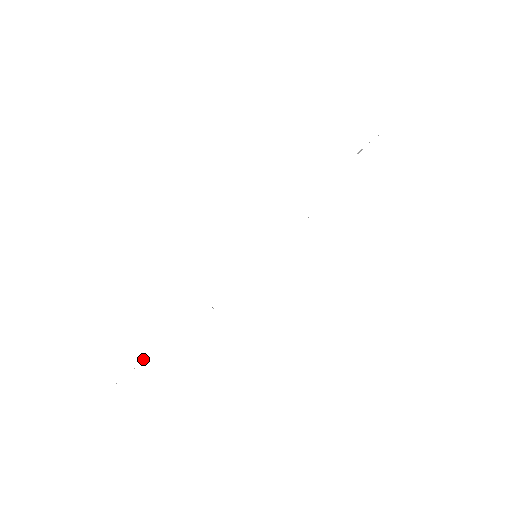
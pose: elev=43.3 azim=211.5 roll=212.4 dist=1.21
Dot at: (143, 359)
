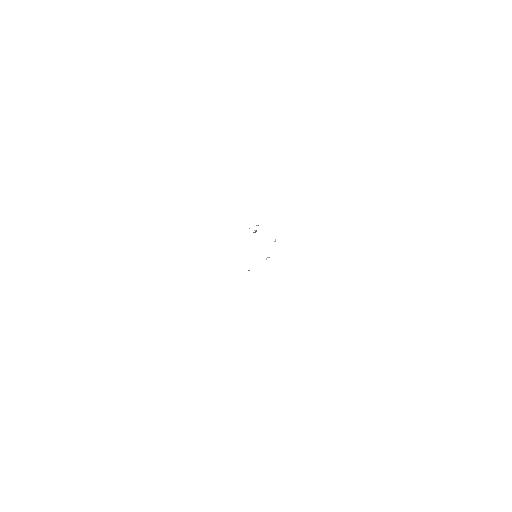
Dot at: (248, 270)
